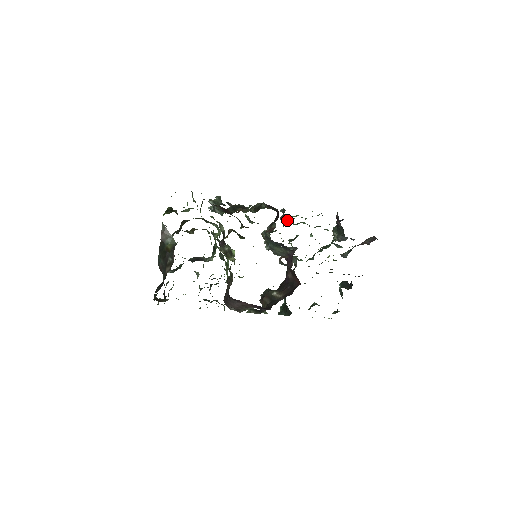
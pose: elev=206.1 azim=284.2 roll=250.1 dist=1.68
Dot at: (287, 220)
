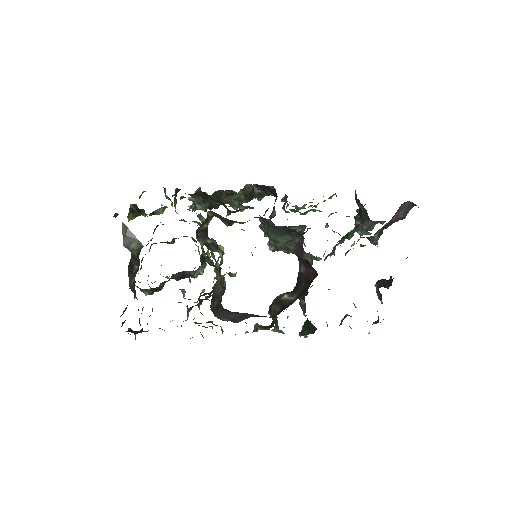
Dot at: (292, 211)
